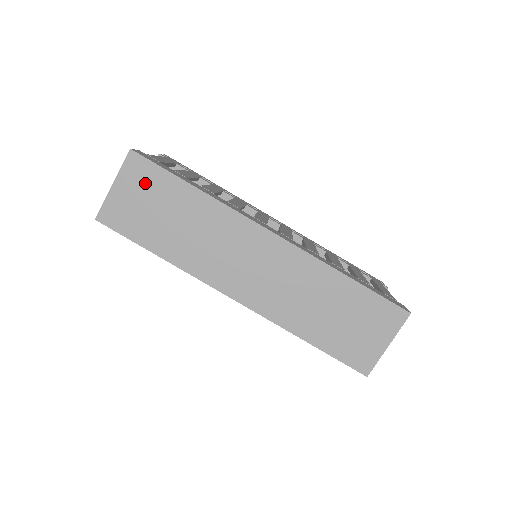
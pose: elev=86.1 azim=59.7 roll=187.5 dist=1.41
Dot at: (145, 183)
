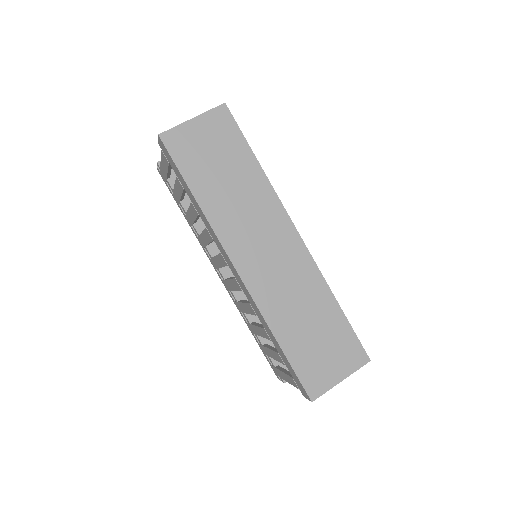
Dot at: (221, 134)
